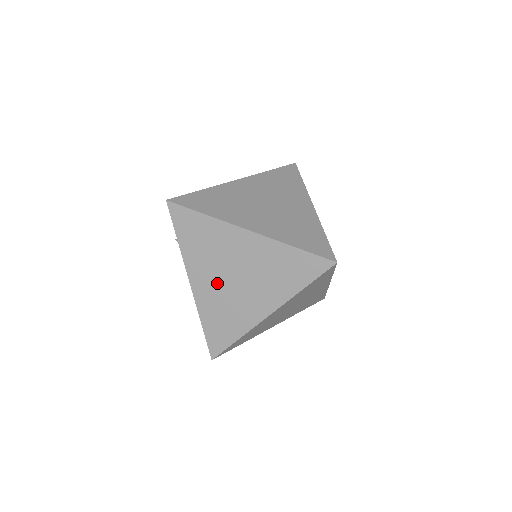
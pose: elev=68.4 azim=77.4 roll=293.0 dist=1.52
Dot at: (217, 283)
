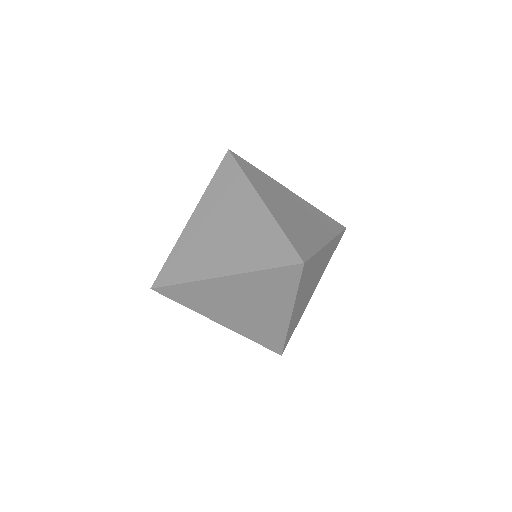
Dot at: (236, 316)
